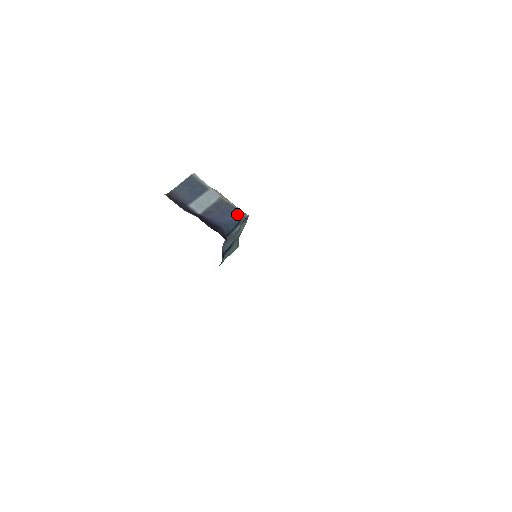
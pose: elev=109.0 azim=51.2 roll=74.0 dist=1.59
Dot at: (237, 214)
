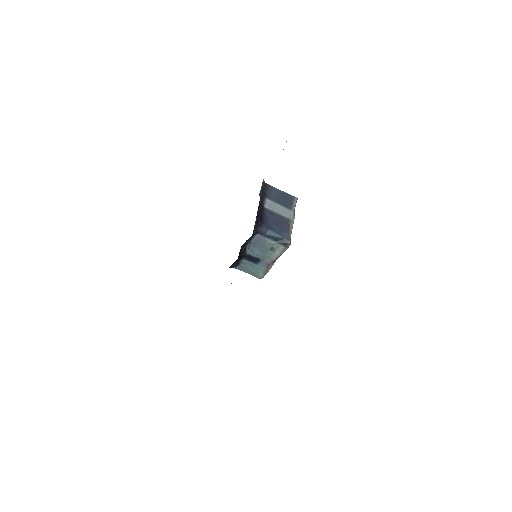
Dot at: (285, 233)
